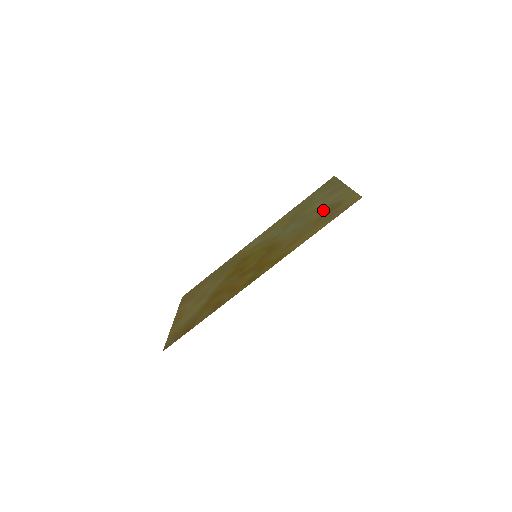
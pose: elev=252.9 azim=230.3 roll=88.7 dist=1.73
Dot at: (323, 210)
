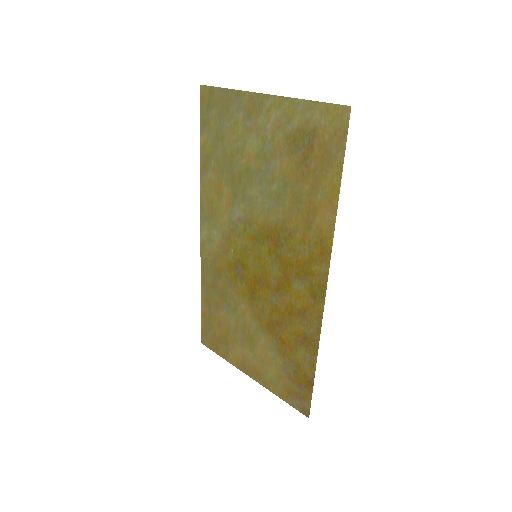
Dot at: (286, 151)
